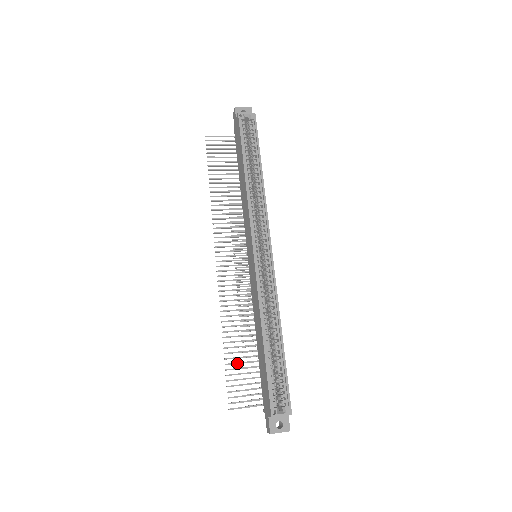
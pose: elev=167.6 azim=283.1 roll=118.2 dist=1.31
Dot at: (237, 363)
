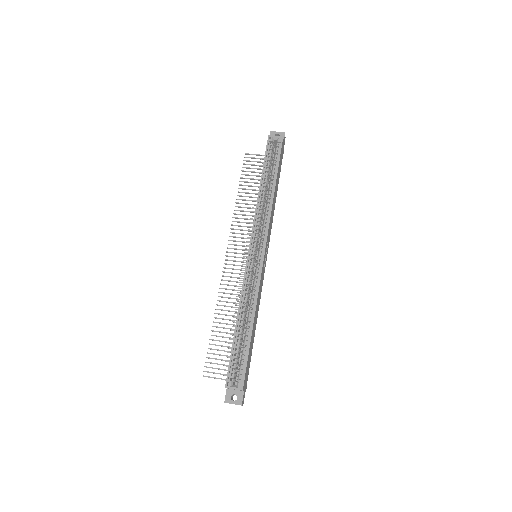
Dot at: (220, 341)
